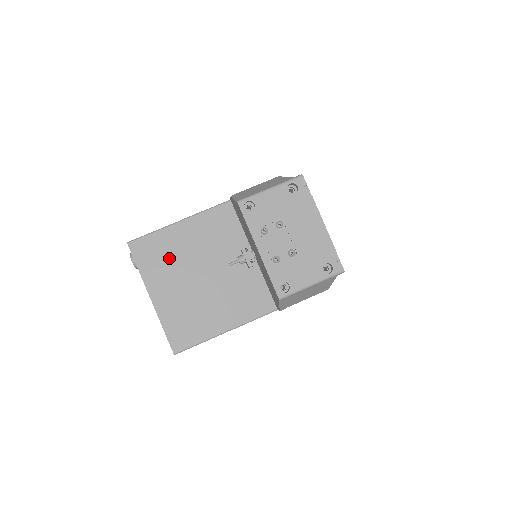
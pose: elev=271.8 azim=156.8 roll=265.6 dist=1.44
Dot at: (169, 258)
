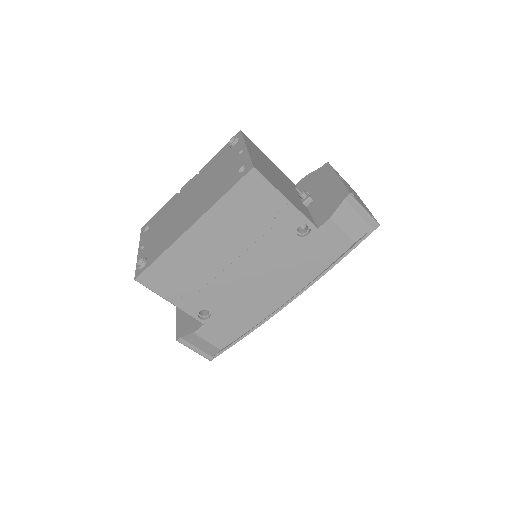
Dot at: (261, 155)
